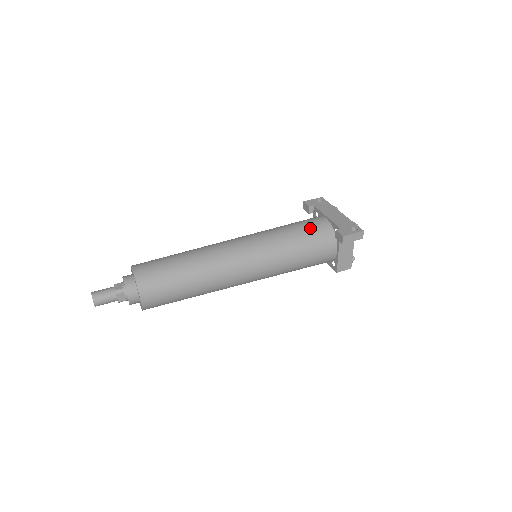
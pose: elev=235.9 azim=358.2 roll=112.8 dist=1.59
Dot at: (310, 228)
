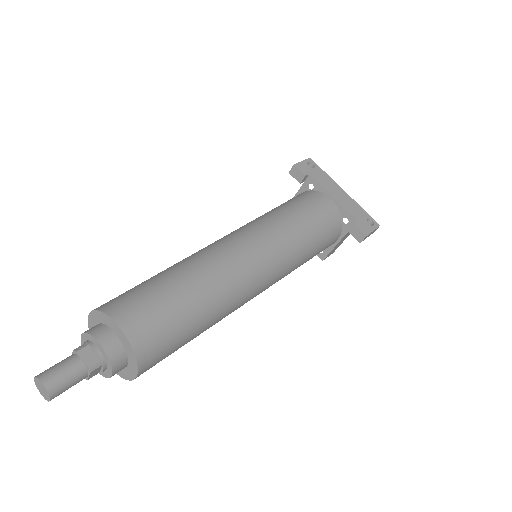
Dot at: (322, 217)
